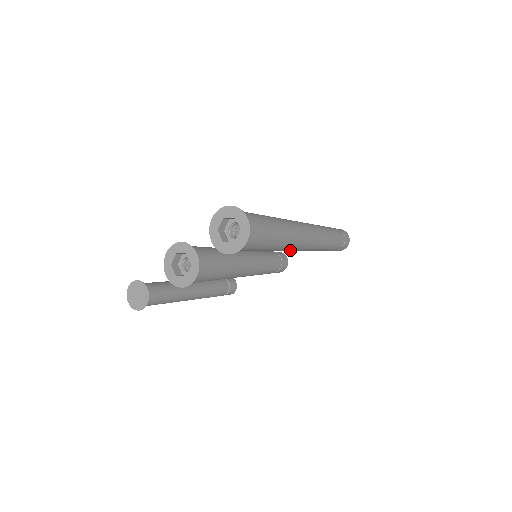
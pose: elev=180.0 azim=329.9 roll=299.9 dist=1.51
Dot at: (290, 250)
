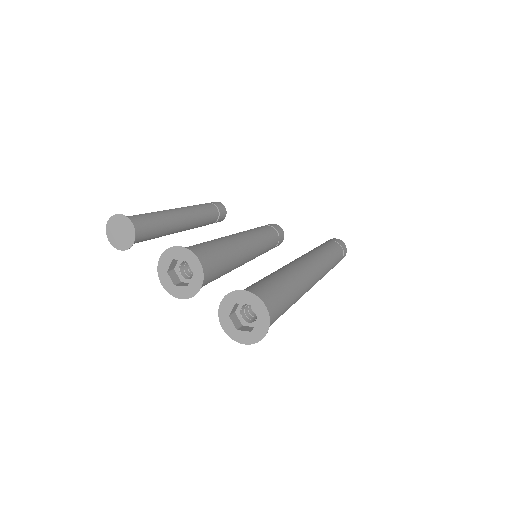
Dot at: occluded
